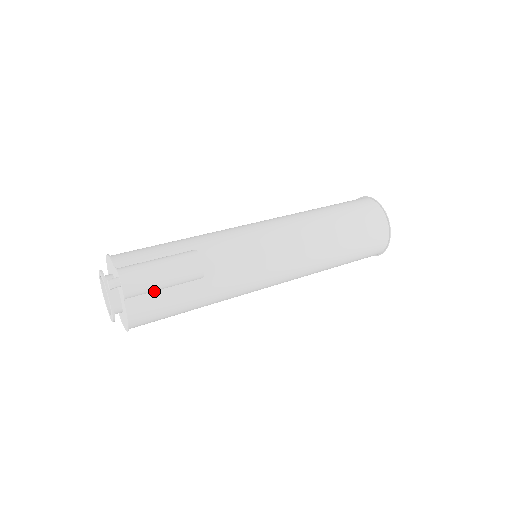
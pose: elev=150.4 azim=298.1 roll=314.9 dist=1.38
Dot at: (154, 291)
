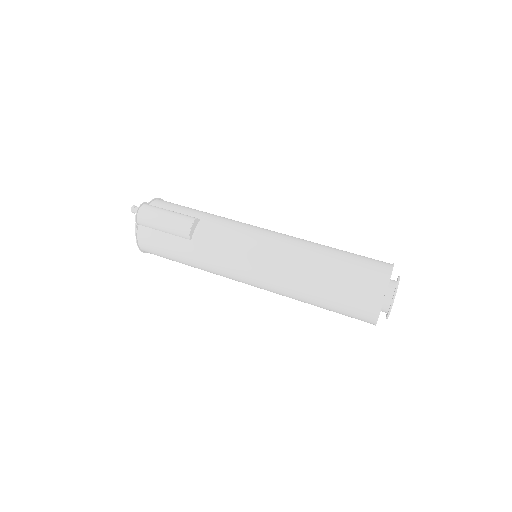
Dot at: (157, 230)
